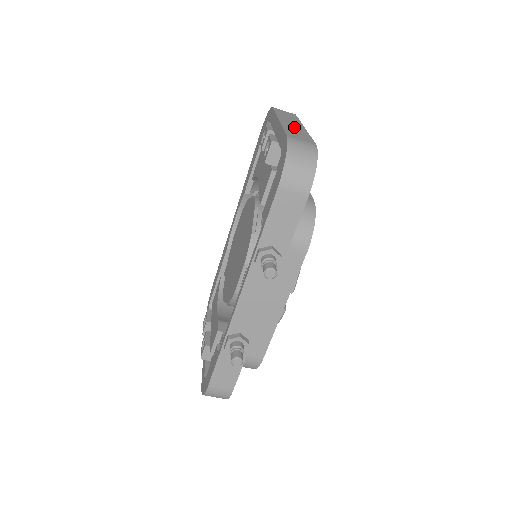
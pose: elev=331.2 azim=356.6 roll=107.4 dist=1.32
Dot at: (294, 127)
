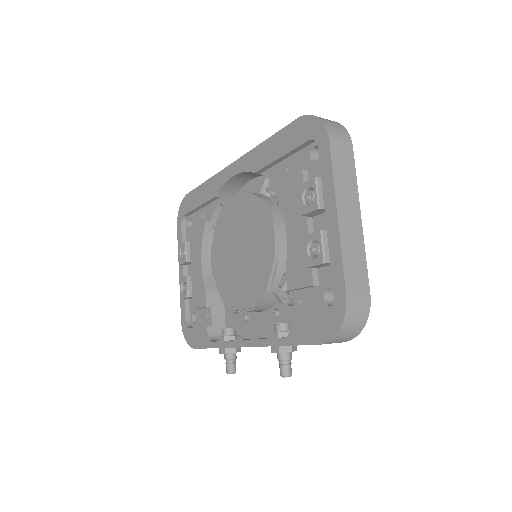
Dot at: (352, 236)
